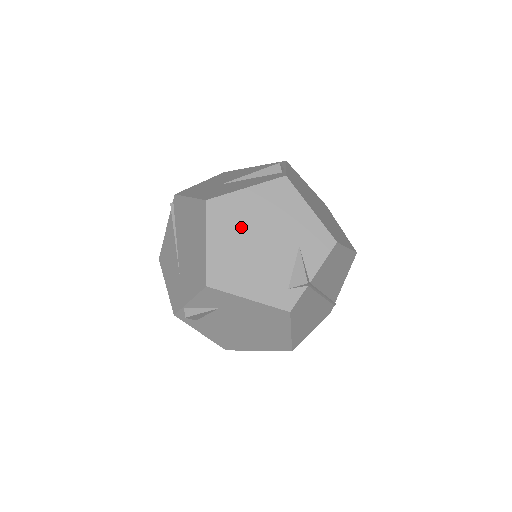
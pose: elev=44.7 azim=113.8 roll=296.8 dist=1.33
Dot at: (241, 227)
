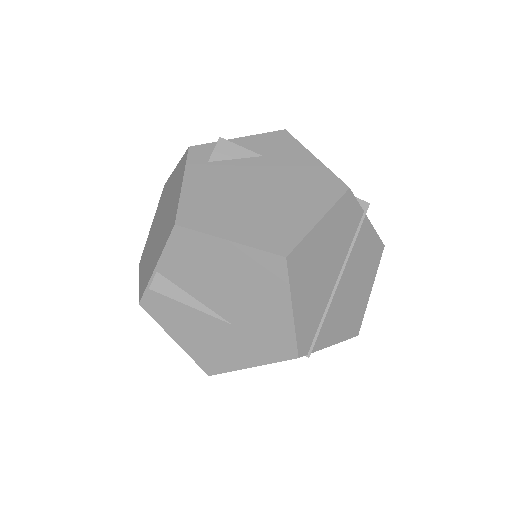
Dot at: occluded
